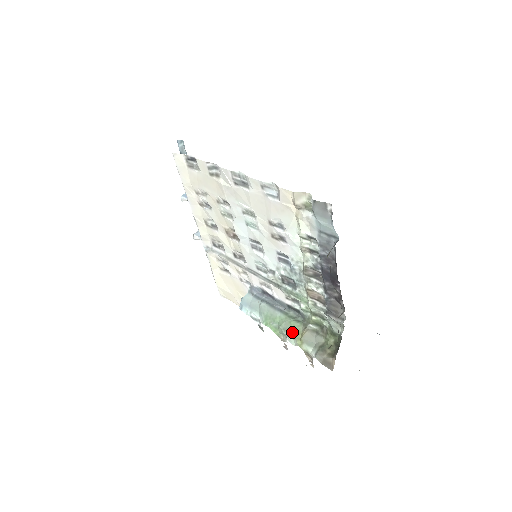
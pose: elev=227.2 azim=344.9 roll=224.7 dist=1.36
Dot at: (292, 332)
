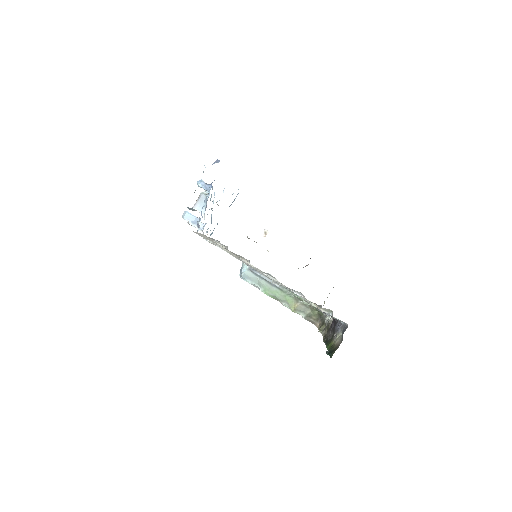
Dot at: (287, 302)
